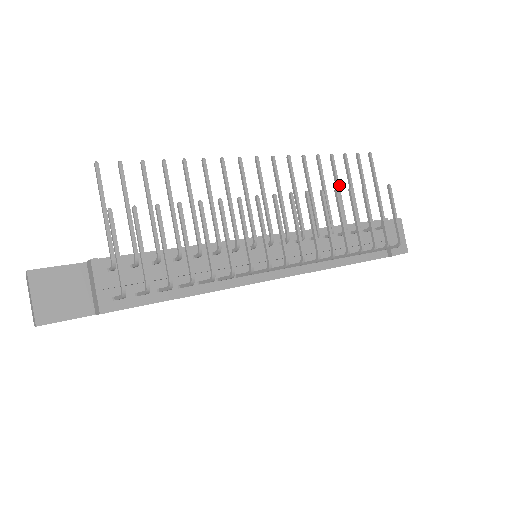
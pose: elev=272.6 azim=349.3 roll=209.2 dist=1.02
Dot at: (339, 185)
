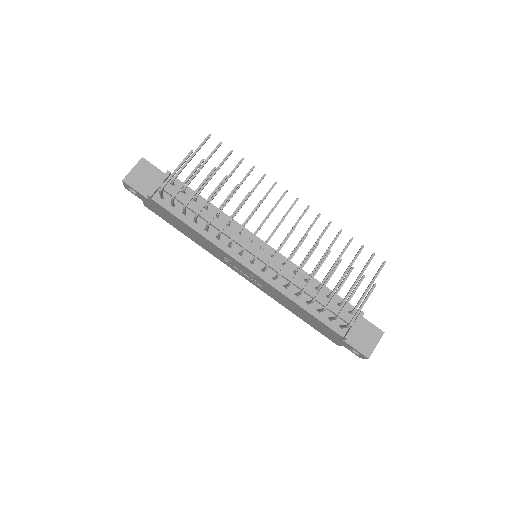
Dot at: occluded
